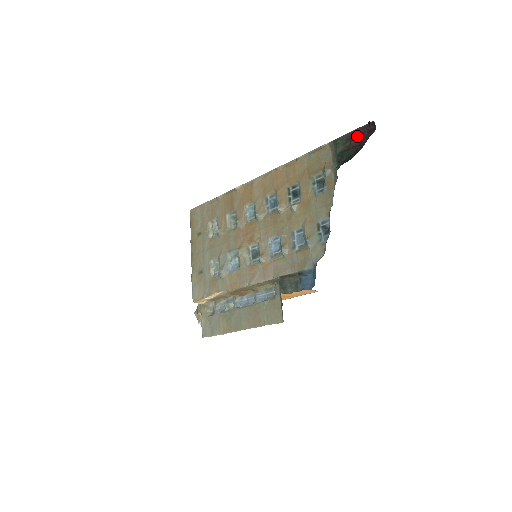
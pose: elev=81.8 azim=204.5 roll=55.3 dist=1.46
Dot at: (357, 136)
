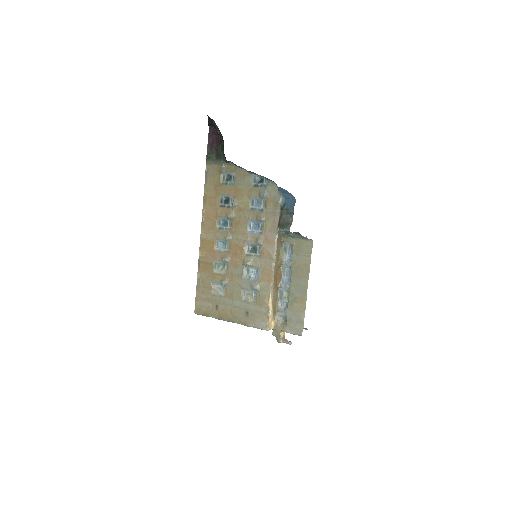
Dot at: (212, 142)
